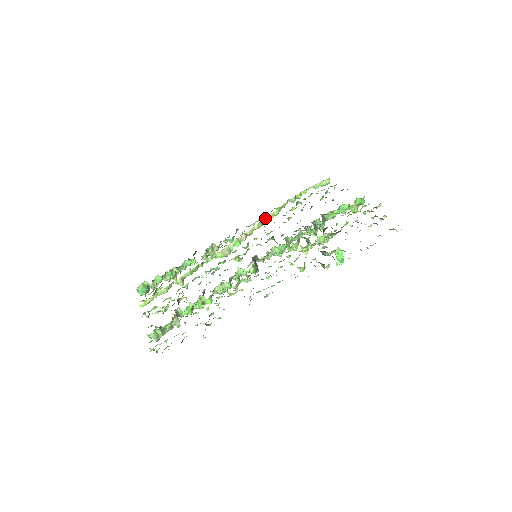
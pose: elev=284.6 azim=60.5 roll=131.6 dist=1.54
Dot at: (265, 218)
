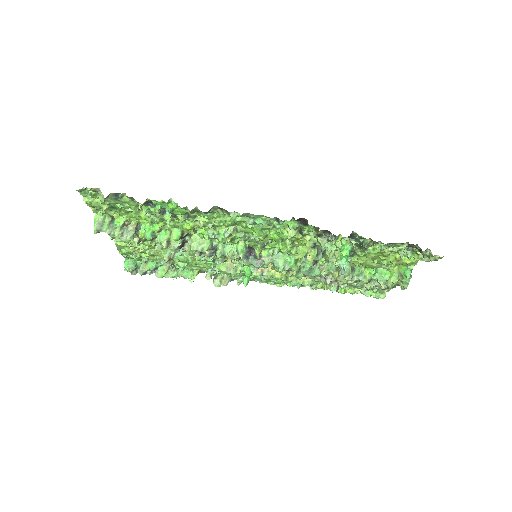
Dot at: occluded
